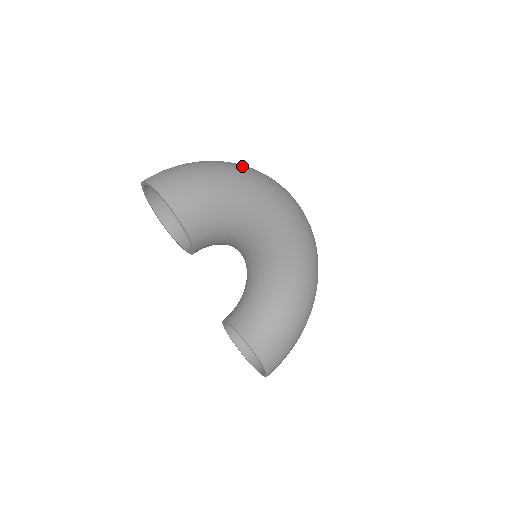
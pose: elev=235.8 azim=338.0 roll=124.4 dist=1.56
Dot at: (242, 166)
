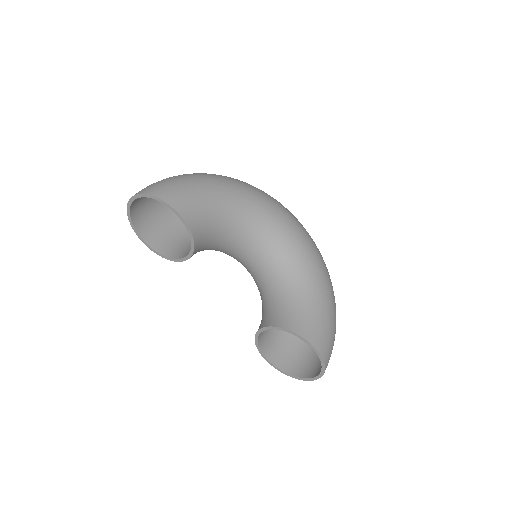
Dot at: occluded
